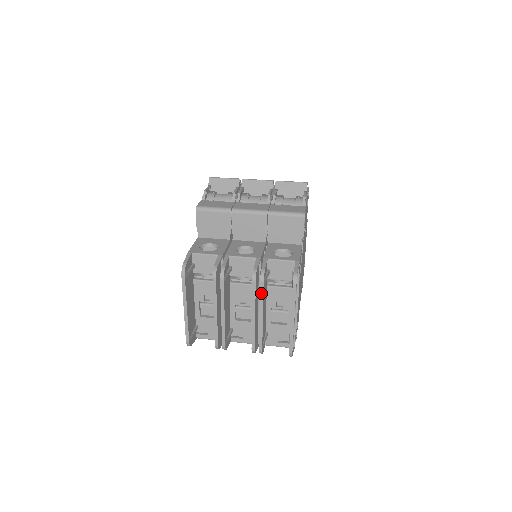
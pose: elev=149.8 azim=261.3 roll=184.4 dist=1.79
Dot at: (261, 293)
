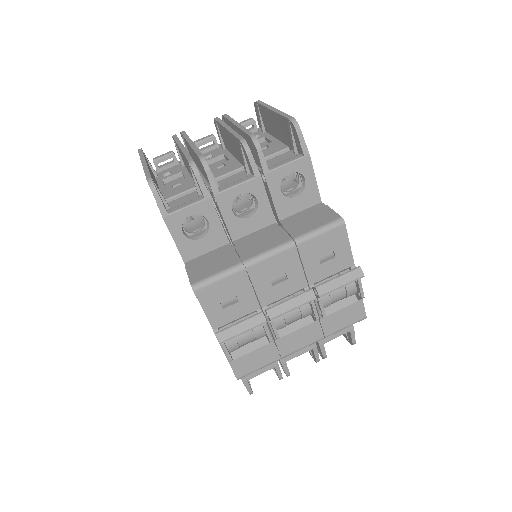
Dot at: occluded
